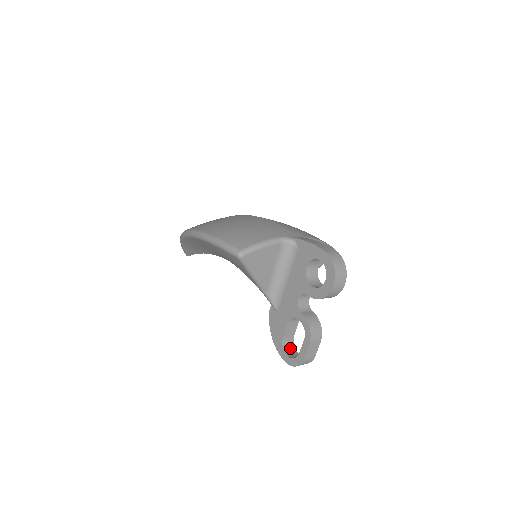
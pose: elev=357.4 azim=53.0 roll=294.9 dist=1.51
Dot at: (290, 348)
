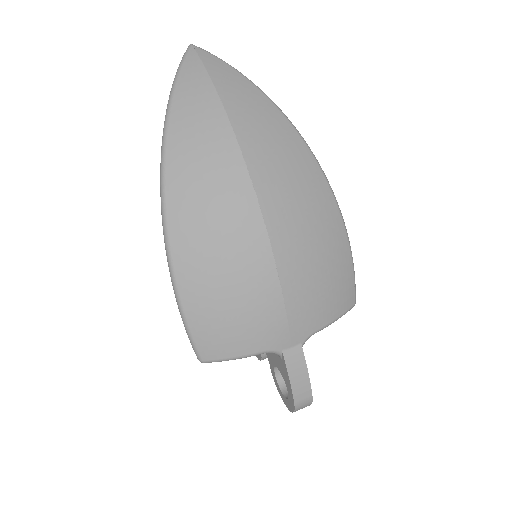
Dot at: occluded
